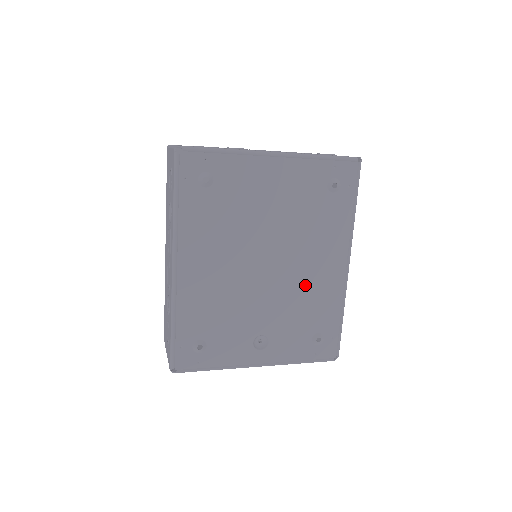
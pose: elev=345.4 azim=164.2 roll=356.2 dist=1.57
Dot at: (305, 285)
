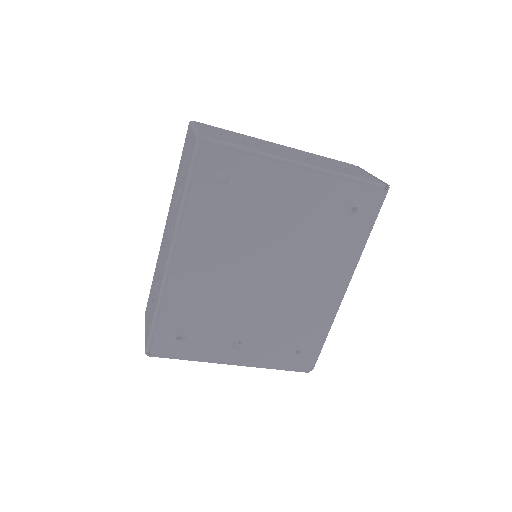
Dot at: (298, 299)
